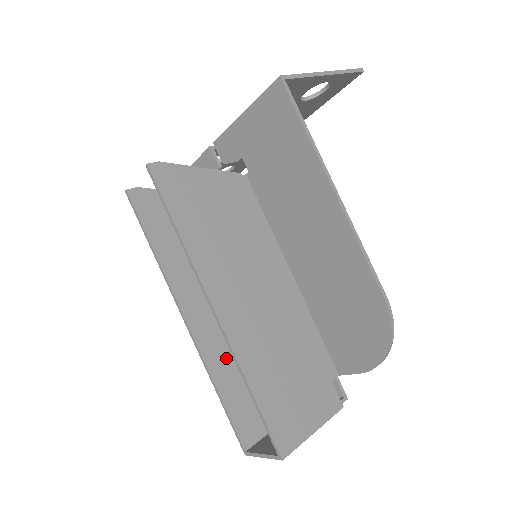
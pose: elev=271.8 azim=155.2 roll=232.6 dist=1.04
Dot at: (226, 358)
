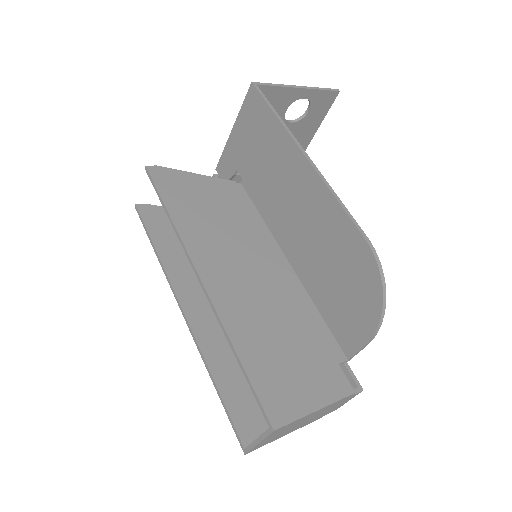
Dot at: (225, 350)
